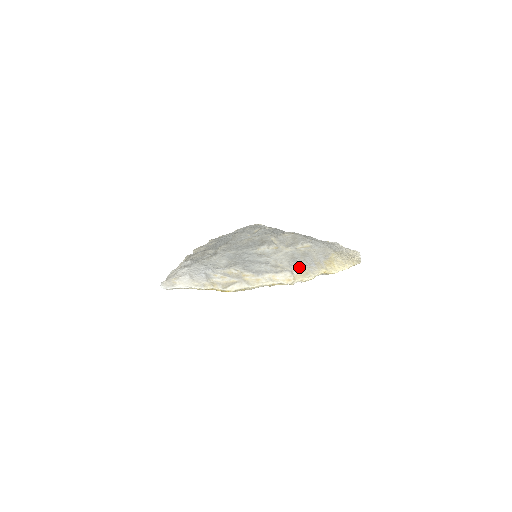
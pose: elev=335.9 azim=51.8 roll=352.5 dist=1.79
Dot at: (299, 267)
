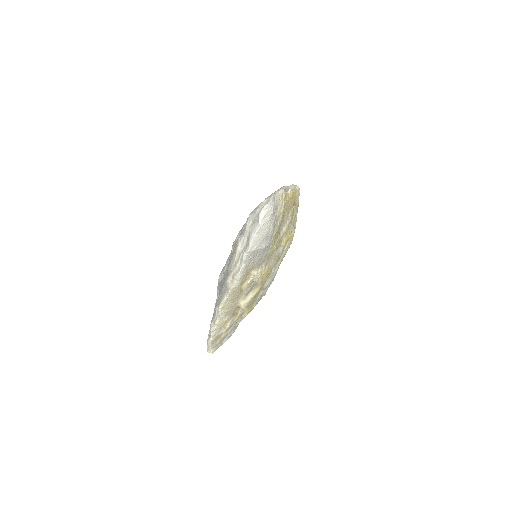
Dot at: occluded
